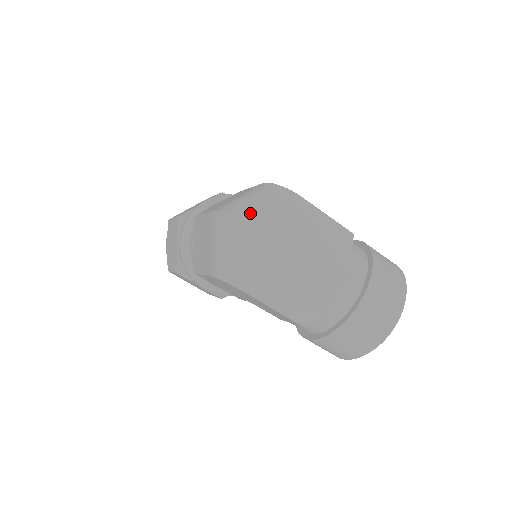
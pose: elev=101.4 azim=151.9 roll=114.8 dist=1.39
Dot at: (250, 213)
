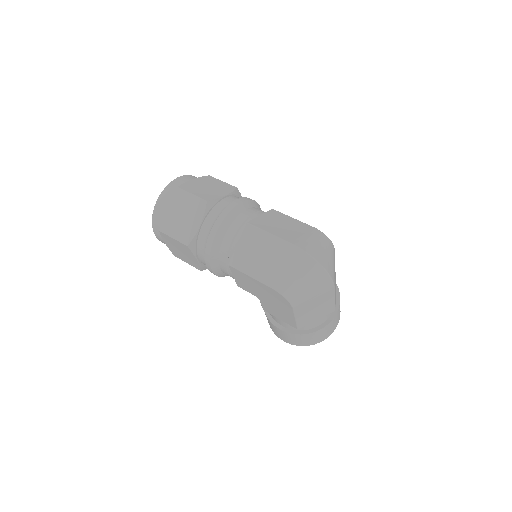
Dot at: (323, 261)
